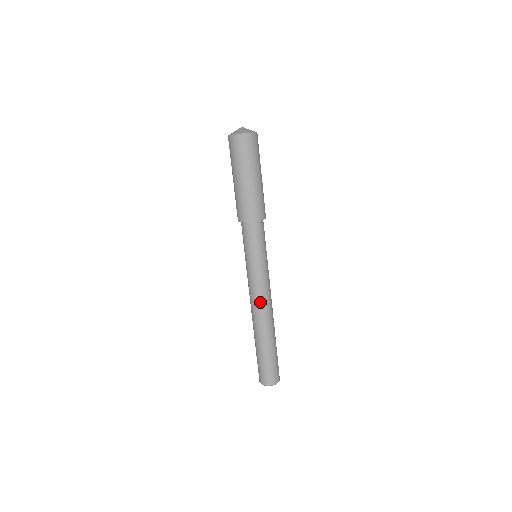
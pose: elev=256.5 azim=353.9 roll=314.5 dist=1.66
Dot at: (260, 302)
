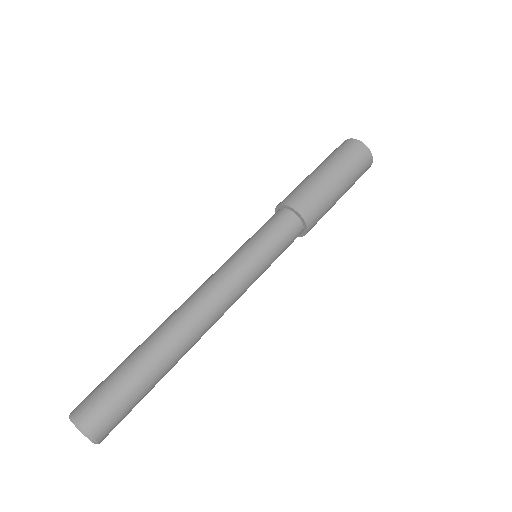
Dot at: (196, 291)
